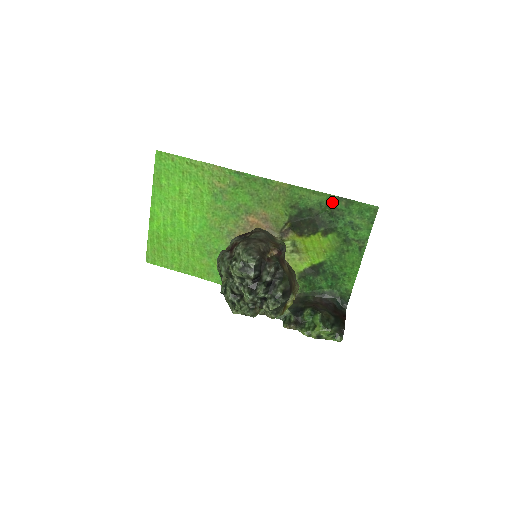
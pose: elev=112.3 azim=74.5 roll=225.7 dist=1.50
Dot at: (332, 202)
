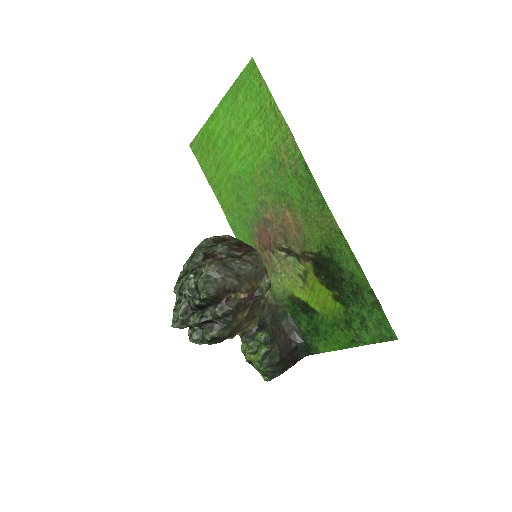
Dot at: (363, 287)
